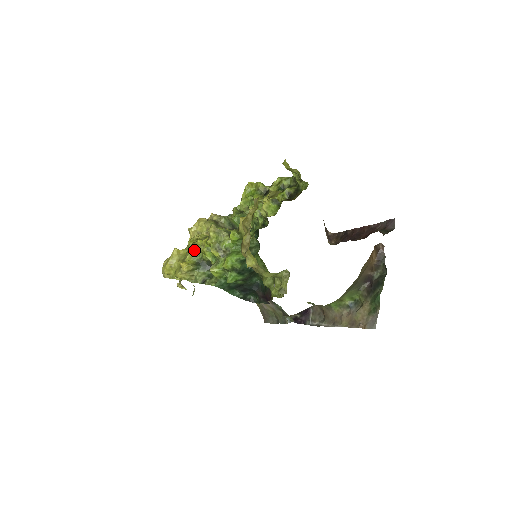
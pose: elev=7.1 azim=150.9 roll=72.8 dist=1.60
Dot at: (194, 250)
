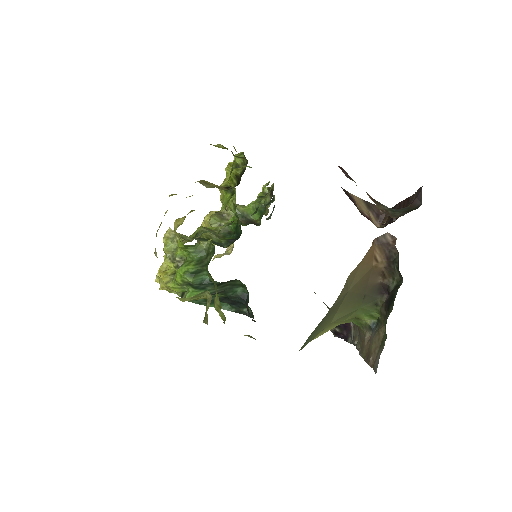
Dot at: occluded
